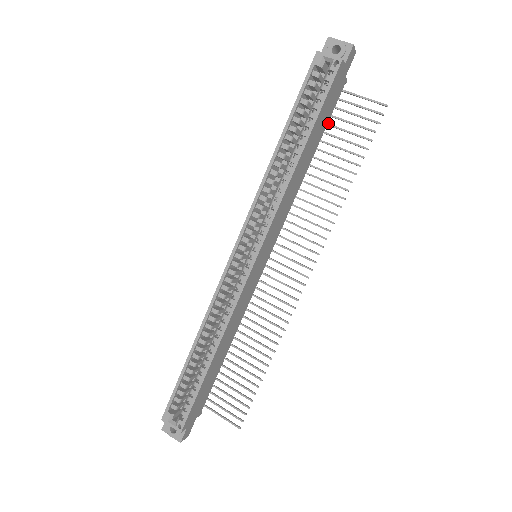
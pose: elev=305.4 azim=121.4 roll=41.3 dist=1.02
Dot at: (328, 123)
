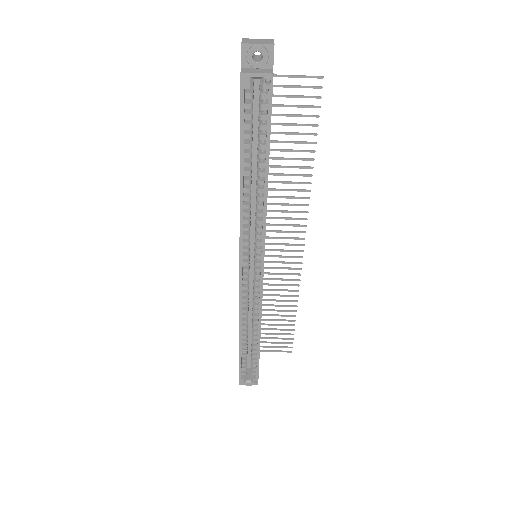
Dot at: occluded
